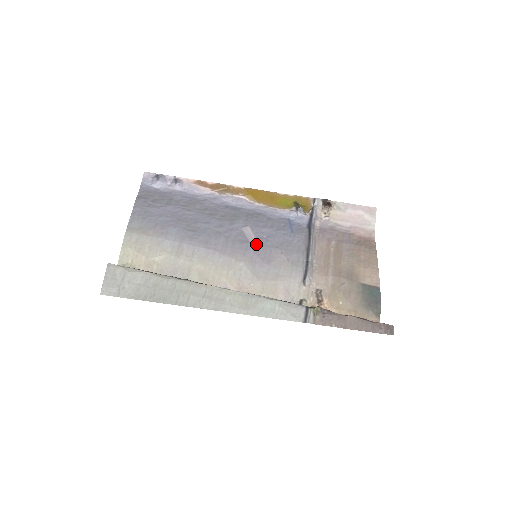
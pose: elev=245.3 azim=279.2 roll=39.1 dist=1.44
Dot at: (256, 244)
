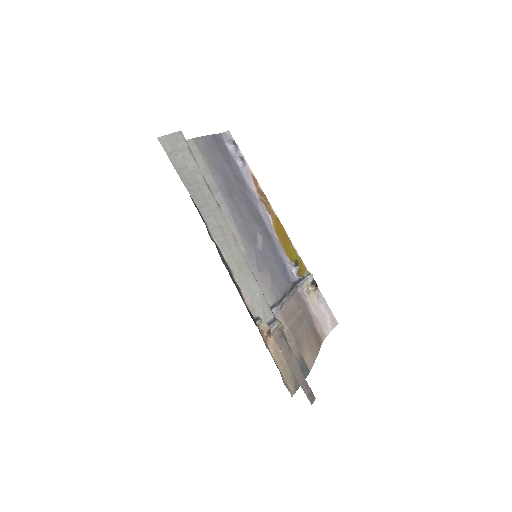
Dot at: (260, 251)
